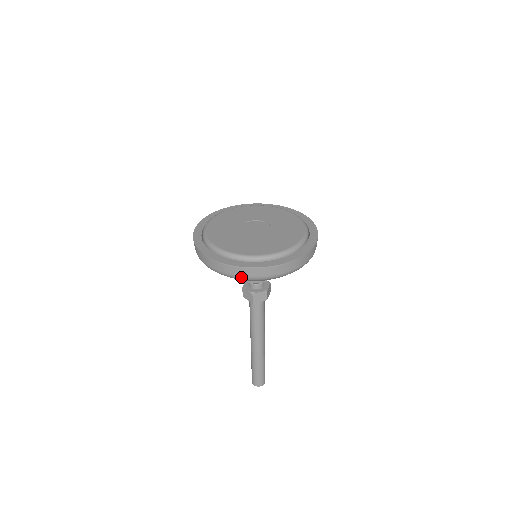
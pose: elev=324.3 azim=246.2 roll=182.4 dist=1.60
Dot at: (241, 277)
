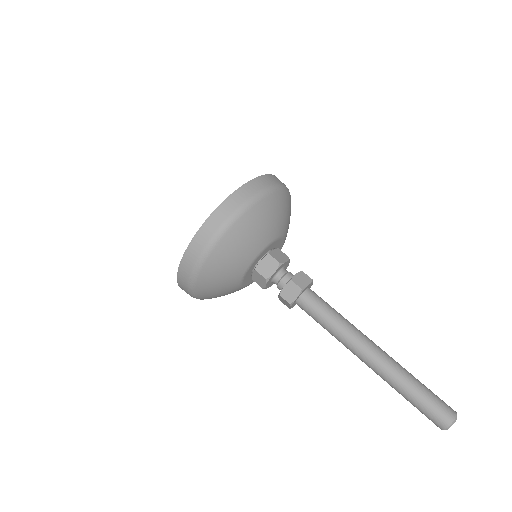
Dot at: (239, 209)
